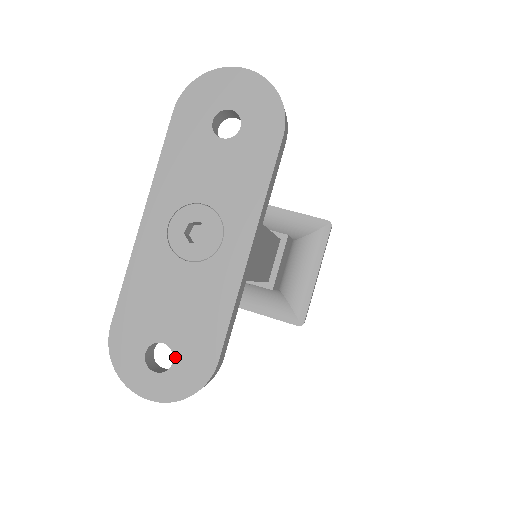
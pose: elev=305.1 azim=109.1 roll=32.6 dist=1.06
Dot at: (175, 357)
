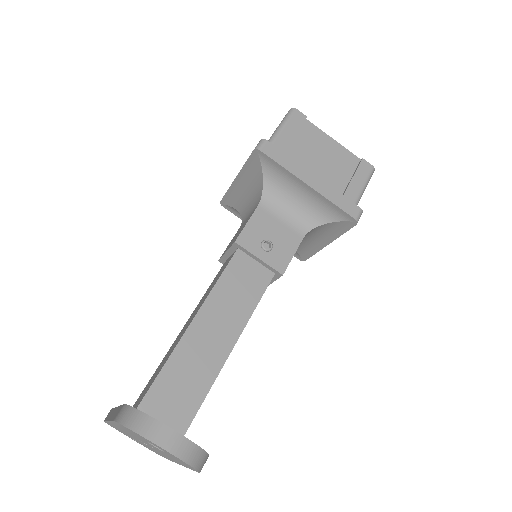
Dot at: occluded
